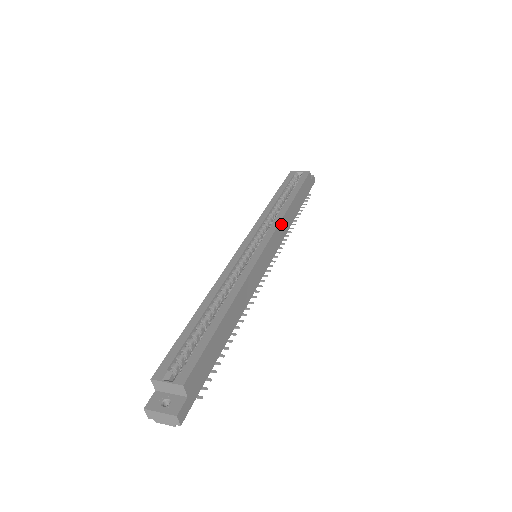
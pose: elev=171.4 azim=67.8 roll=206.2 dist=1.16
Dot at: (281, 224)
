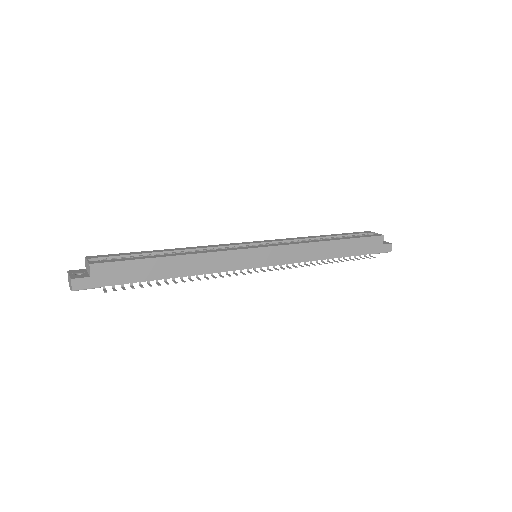
Dot at: (300, 247)
